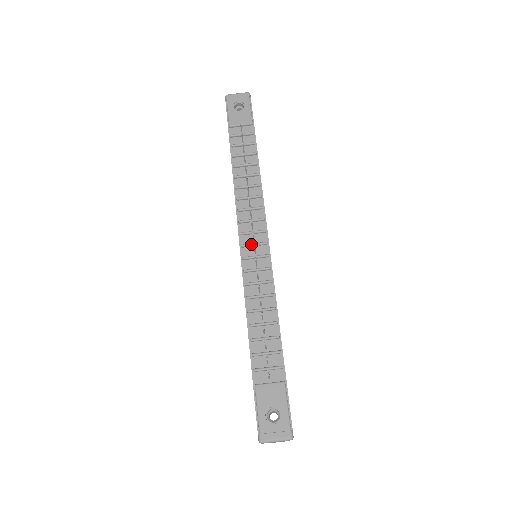
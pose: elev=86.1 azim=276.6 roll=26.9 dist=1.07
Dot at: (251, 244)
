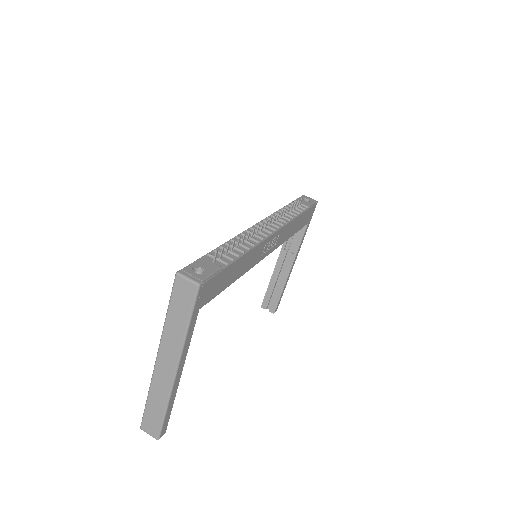
Dot at: occluded
